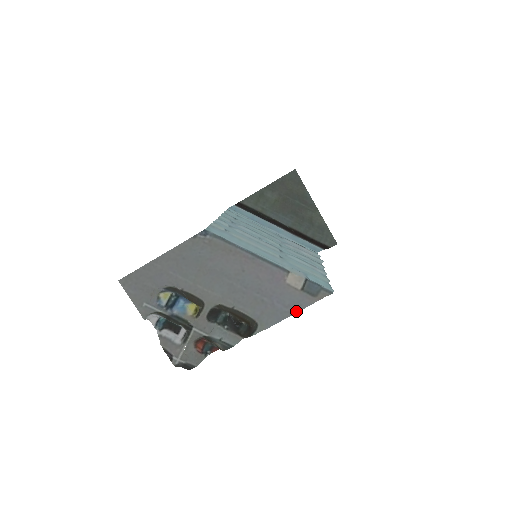
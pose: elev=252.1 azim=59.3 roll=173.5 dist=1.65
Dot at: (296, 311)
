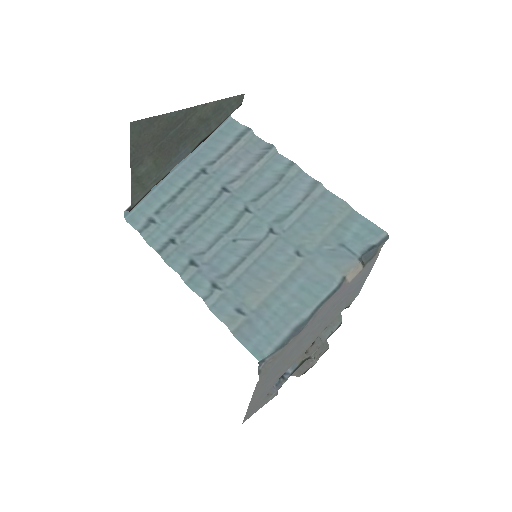
Dot at: occluded
